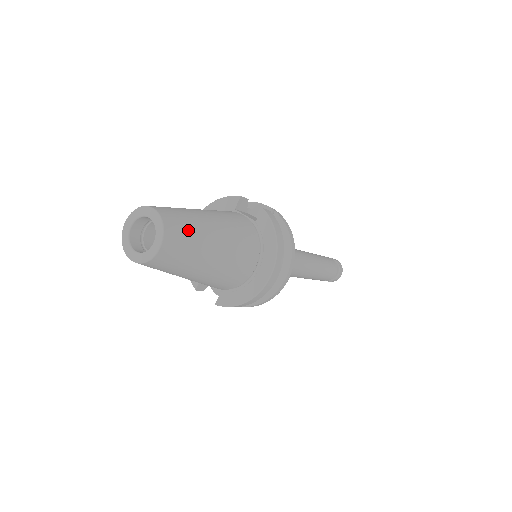
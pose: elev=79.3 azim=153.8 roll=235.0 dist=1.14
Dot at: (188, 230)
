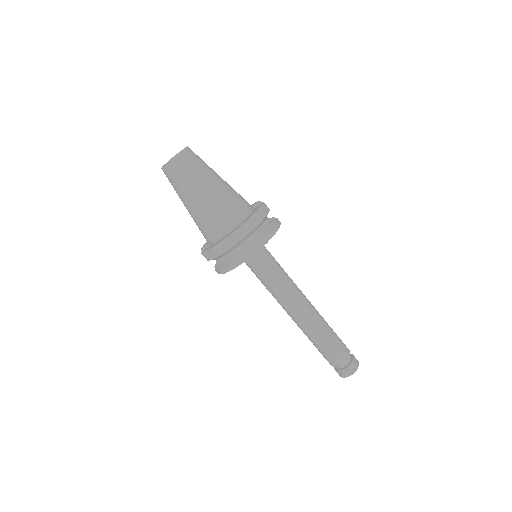
Dot at: (197, 164)
